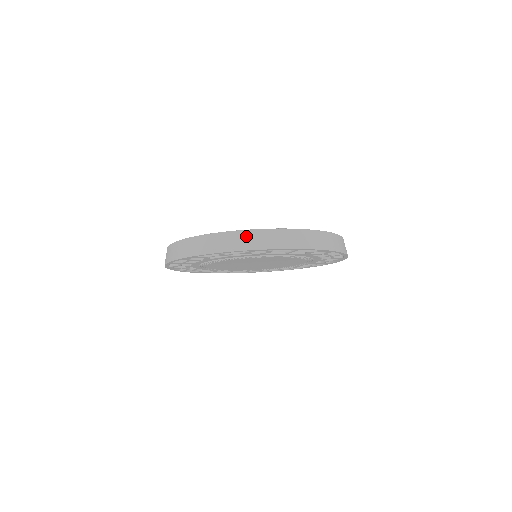
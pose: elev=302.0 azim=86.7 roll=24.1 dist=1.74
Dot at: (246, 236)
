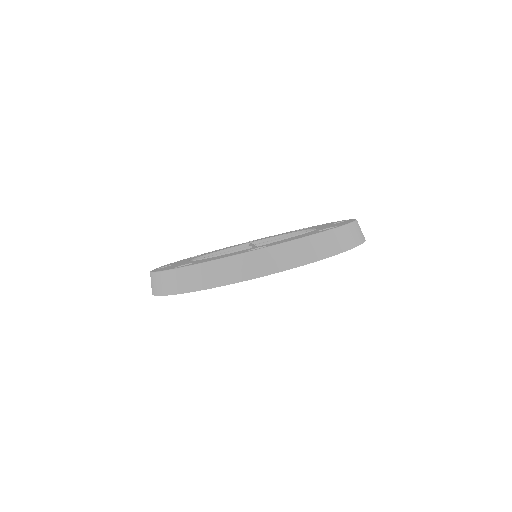
Dot at: (246, 261)
